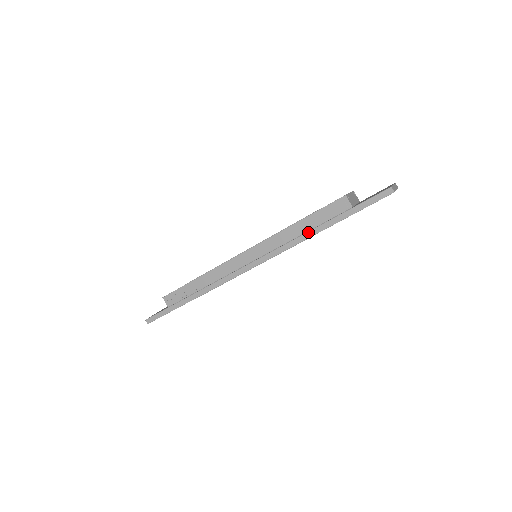
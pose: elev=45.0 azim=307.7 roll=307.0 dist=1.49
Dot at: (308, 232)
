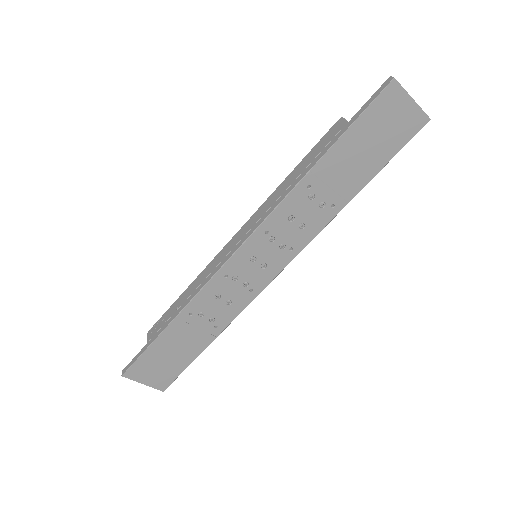
Dot at: (300, 175)
